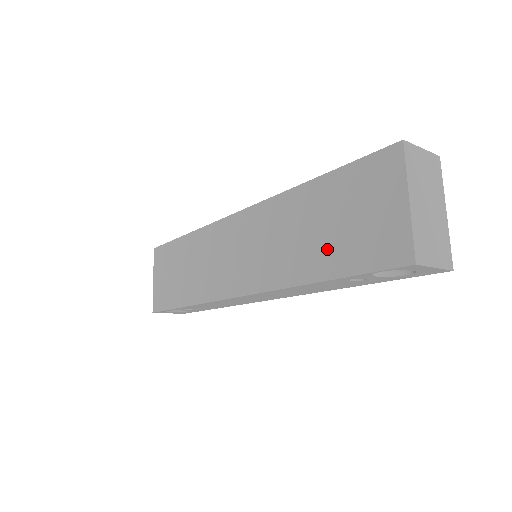
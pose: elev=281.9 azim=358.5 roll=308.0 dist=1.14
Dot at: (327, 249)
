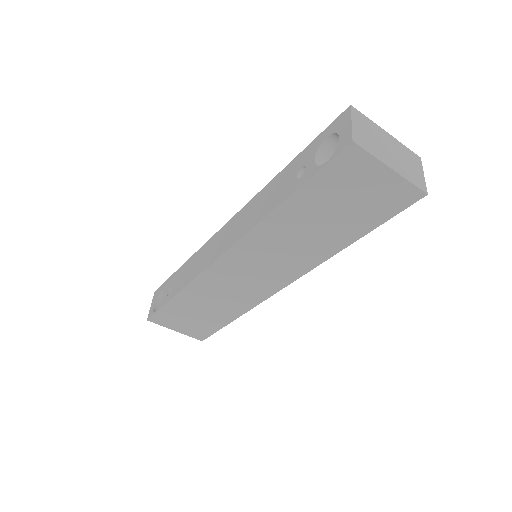
Dot at: (343, 226)
